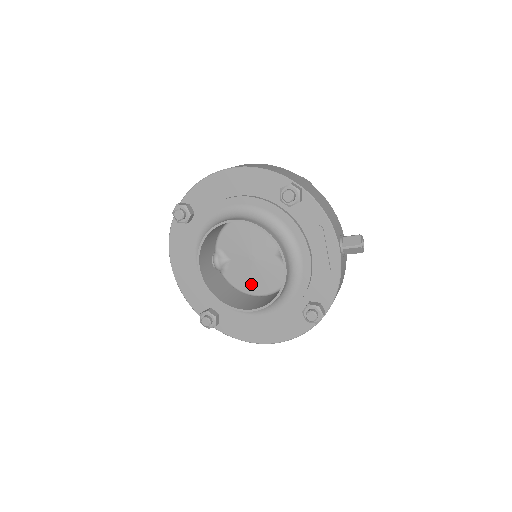
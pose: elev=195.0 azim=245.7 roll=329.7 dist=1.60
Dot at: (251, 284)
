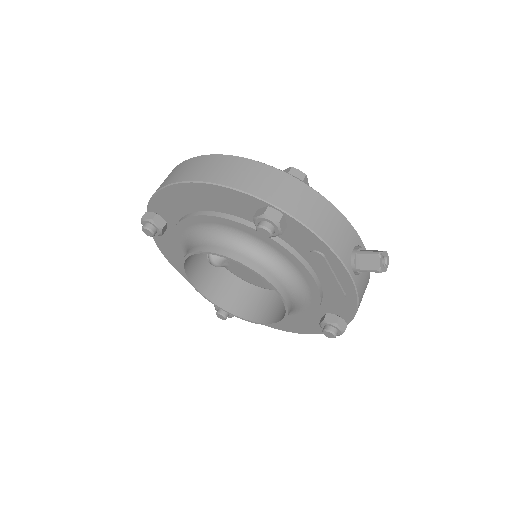
Dot at: (259, 281)
